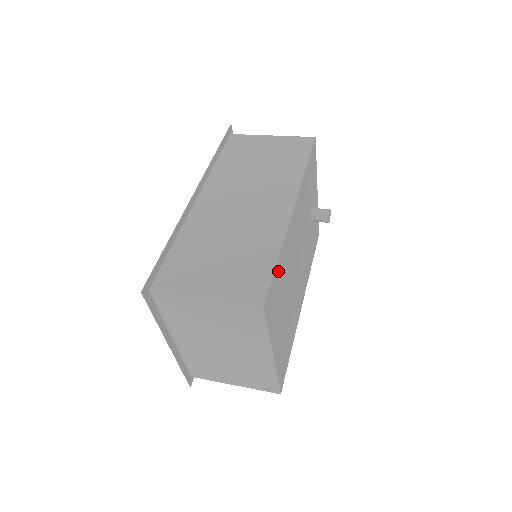
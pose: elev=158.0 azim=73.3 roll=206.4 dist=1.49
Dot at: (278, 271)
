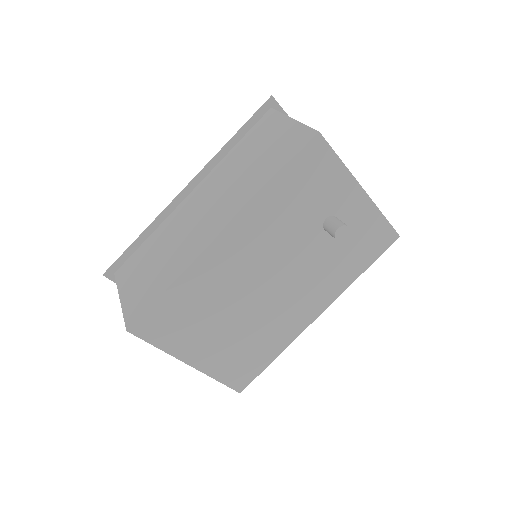
Dot at: (172, 299)
